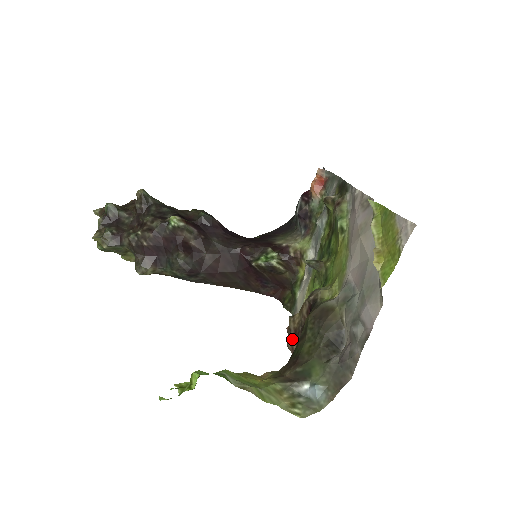
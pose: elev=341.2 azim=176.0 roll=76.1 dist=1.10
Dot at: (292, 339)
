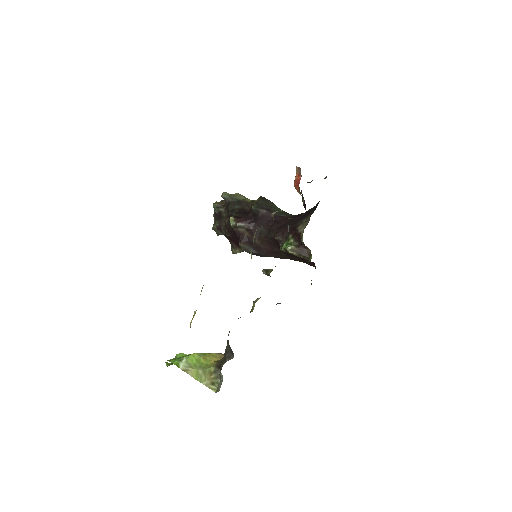
Dot at: occluded
